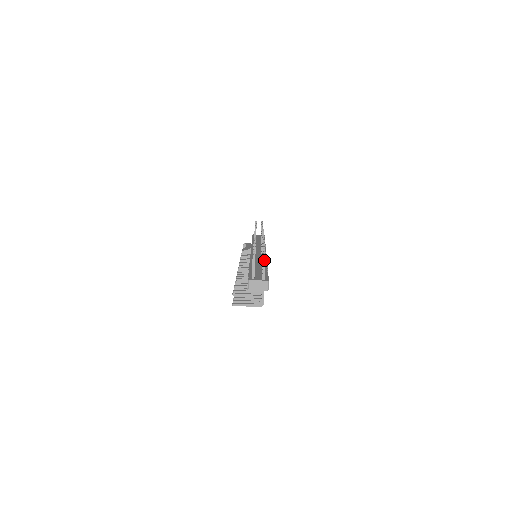
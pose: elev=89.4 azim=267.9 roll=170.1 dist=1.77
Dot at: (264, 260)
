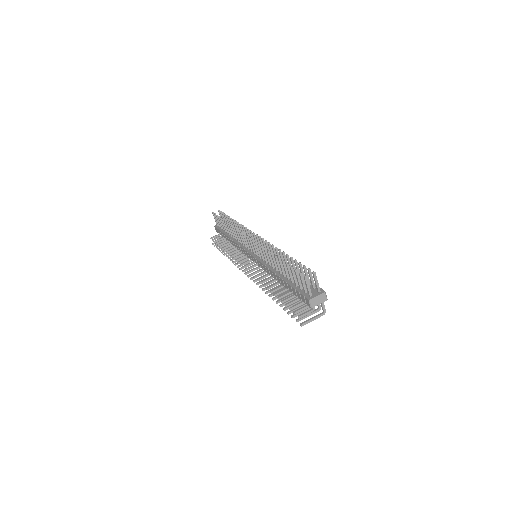
Dot at: (315, 276)
